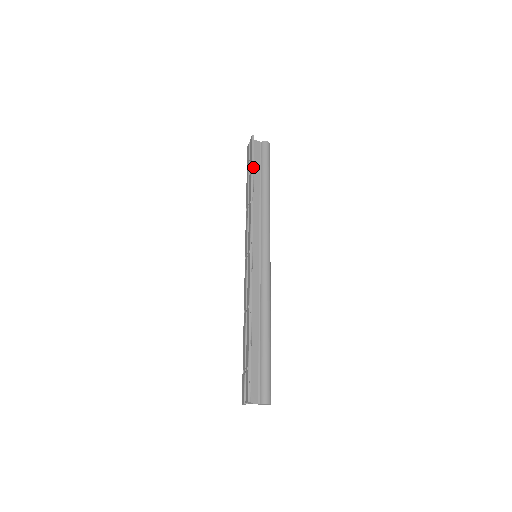
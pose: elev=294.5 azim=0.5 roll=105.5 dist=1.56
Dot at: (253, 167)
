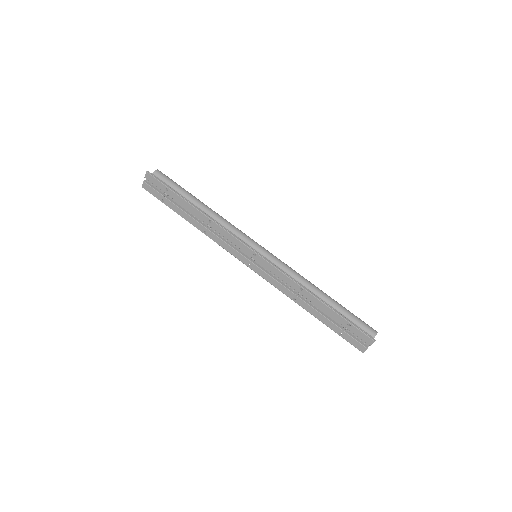
Dot at: (179, 195)
